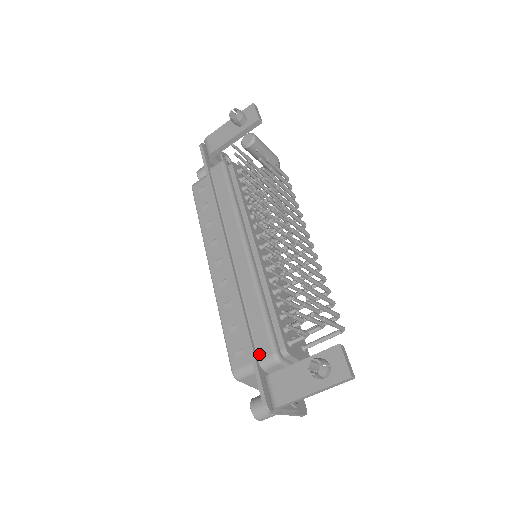
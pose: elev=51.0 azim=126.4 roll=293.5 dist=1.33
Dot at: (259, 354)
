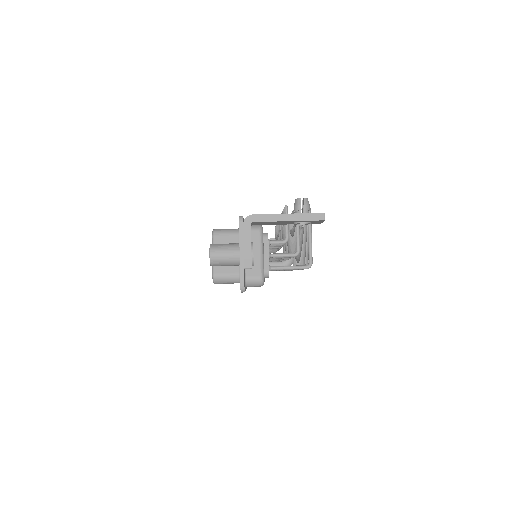
Dot at: occluded
